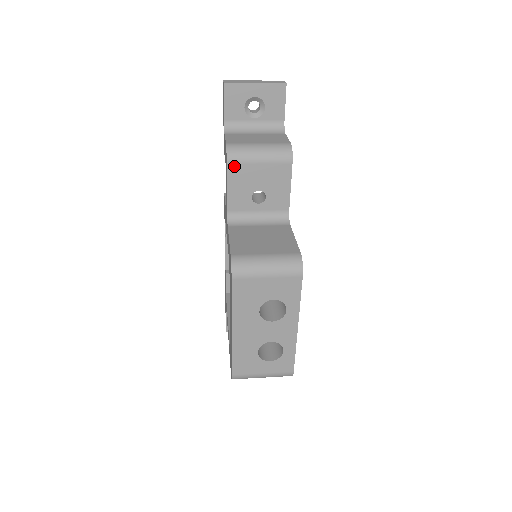
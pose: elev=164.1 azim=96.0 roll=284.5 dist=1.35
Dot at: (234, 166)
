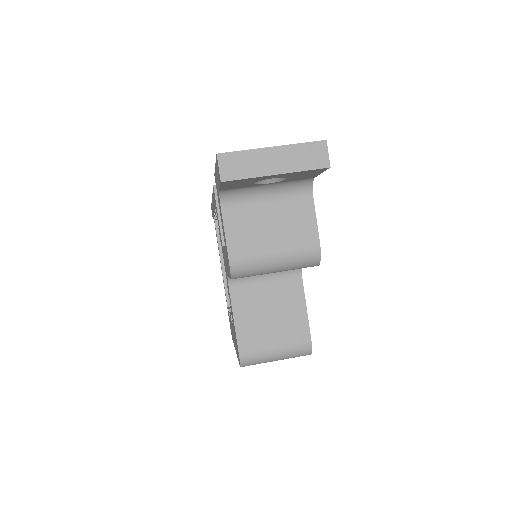
Dot at: (240, 277)
